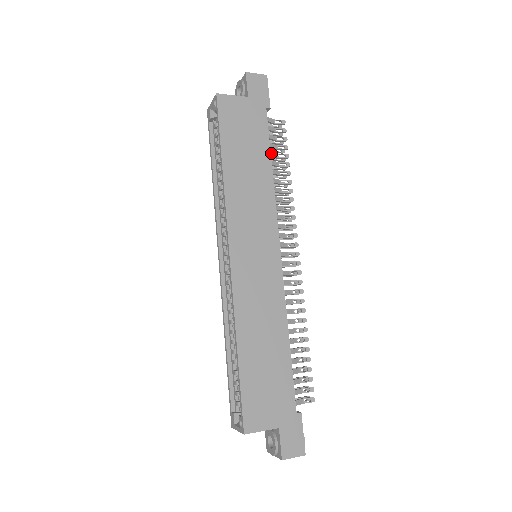
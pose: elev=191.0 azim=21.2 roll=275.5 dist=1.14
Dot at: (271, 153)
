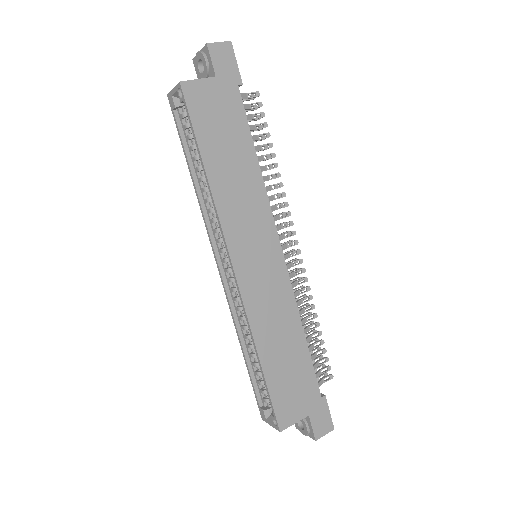
Dot at: occluded
